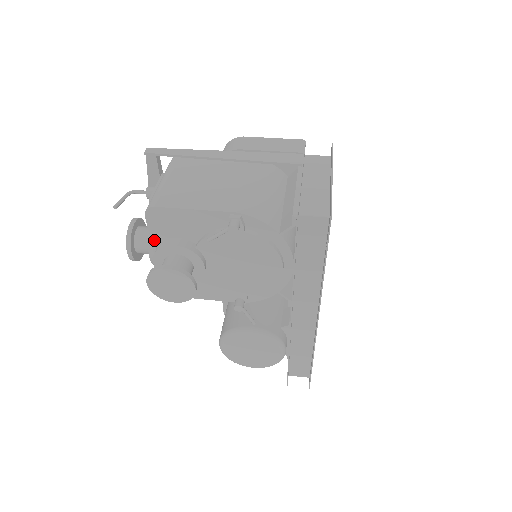
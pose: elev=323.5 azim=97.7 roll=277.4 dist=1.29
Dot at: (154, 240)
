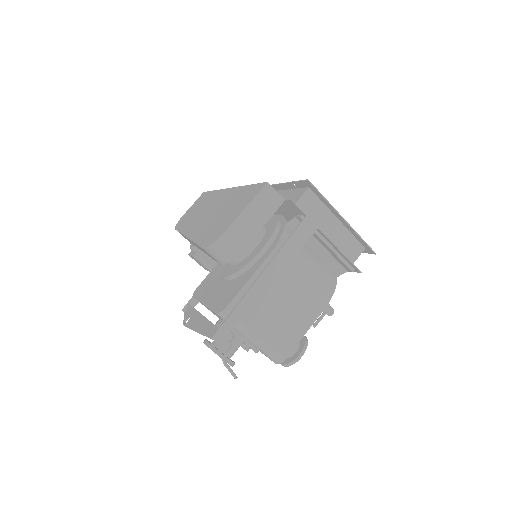
Dot at: occluded
